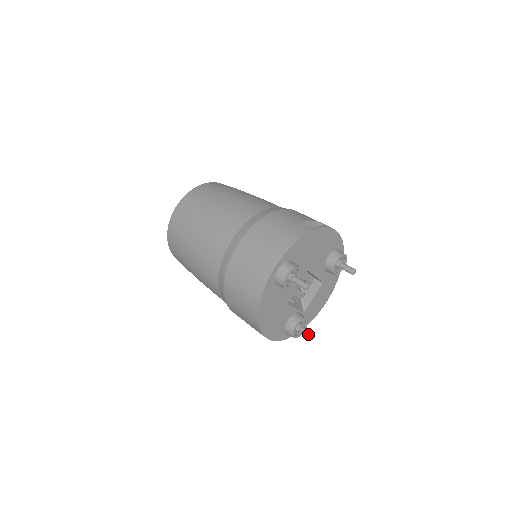
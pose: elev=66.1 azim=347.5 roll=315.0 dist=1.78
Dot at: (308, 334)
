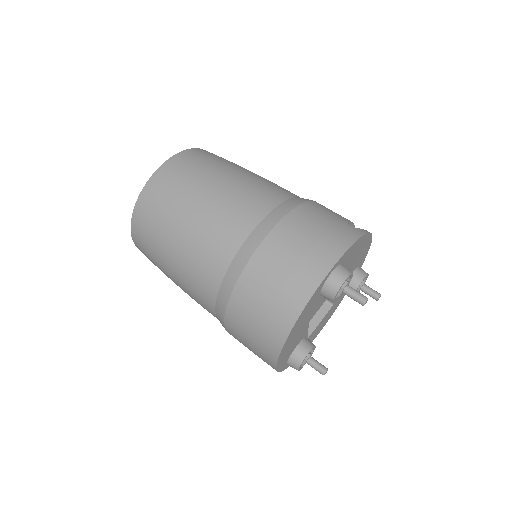
Dot at: (320, 367)
